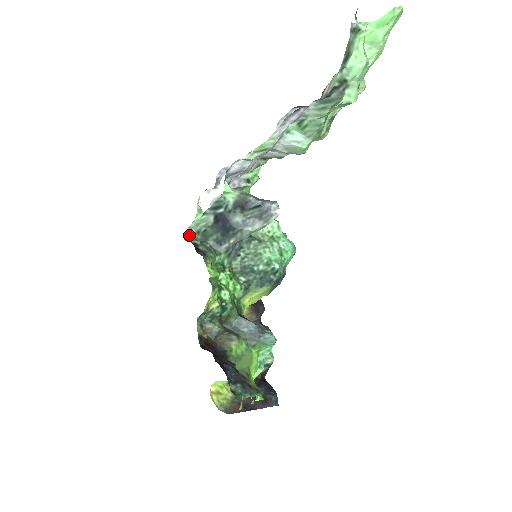
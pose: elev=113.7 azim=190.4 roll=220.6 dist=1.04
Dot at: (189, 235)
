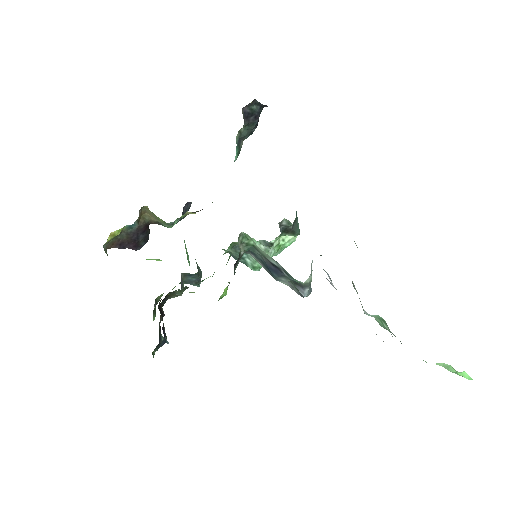
Dot at: (246, 242)
